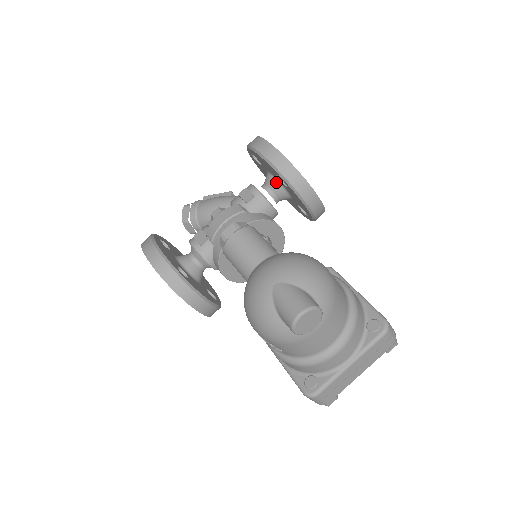
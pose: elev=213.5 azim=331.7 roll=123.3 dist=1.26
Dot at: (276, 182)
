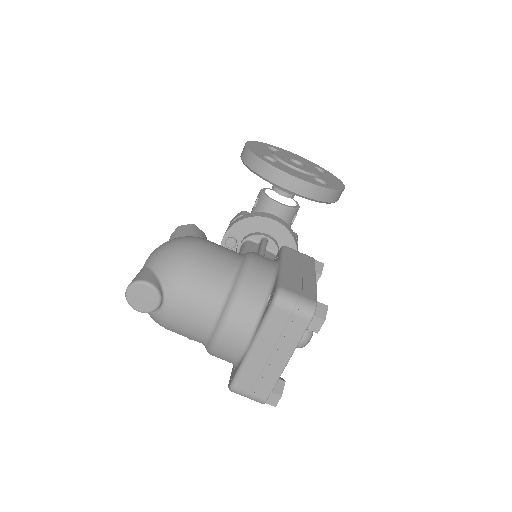
Dot at: occluded
